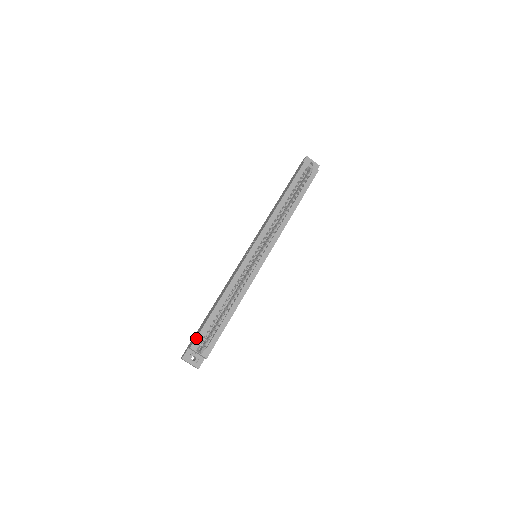
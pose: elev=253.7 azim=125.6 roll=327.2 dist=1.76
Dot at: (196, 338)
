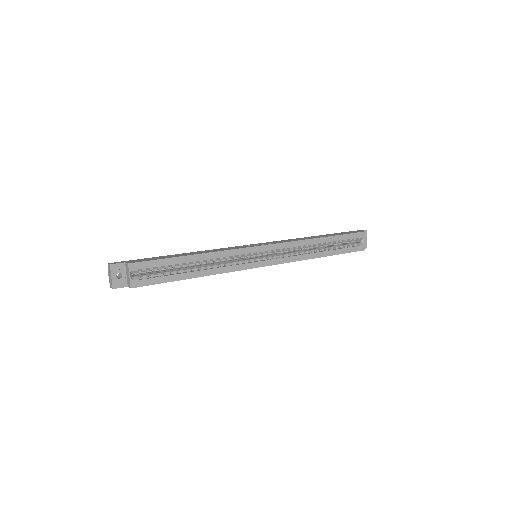
Dot at: (142, 261)
